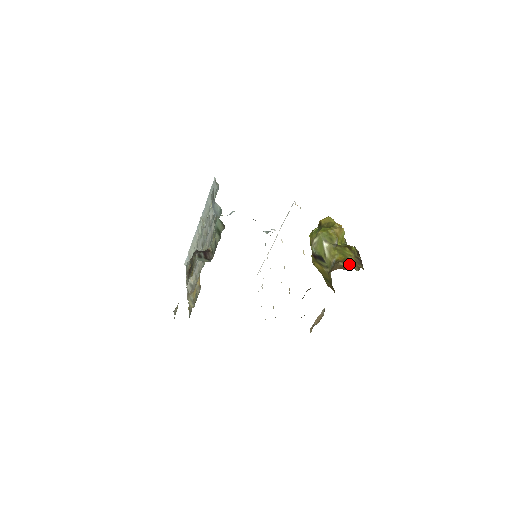
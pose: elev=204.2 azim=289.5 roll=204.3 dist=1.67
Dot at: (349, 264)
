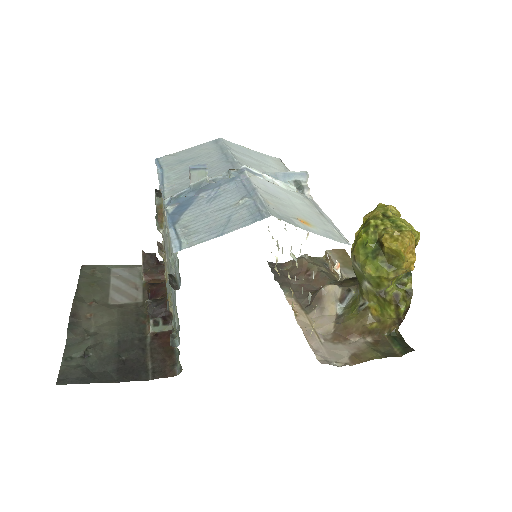
Dot at: (380, 326)
